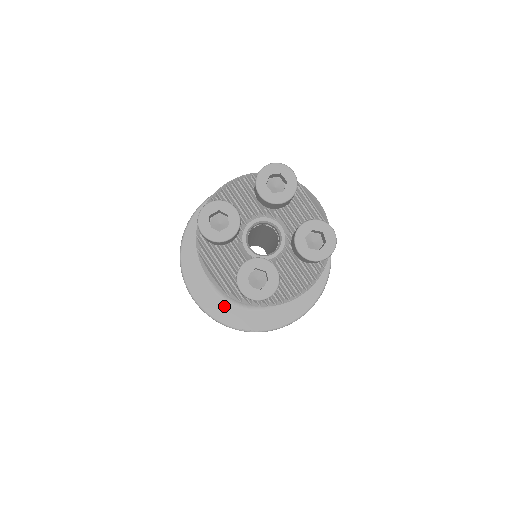
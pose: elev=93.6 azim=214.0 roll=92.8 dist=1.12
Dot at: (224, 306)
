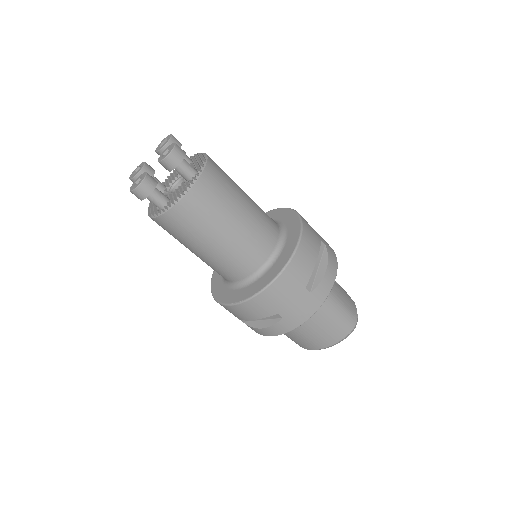
Dot at: (227, 292)
